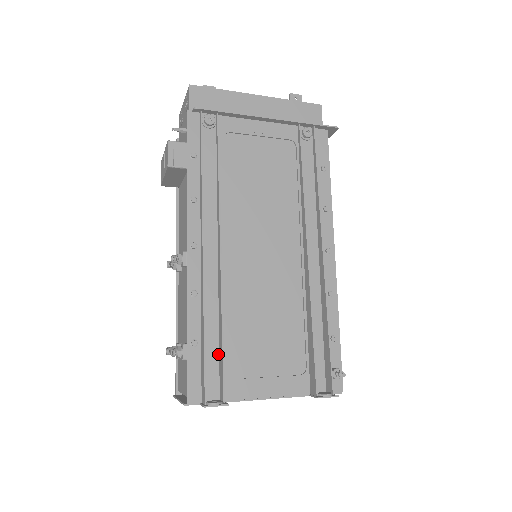
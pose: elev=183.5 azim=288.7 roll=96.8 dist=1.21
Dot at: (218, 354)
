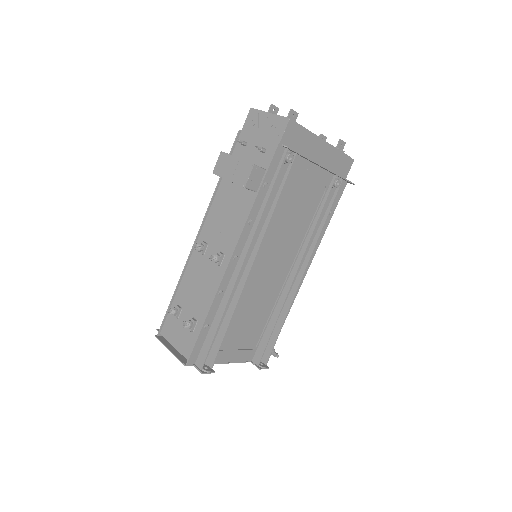
Dot at: (216, 334)
